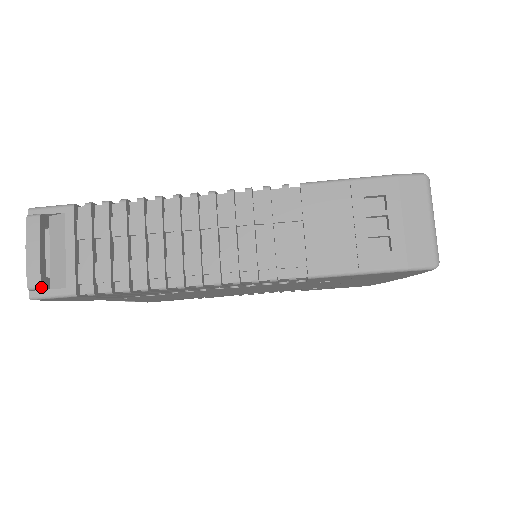
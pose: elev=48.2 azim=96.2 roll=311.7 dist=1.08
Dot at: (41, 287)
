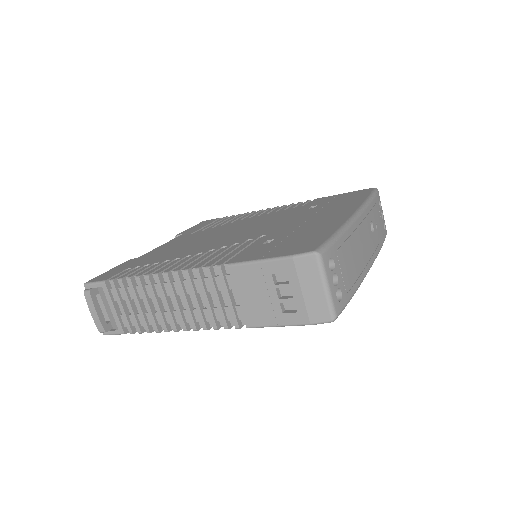
Dot at: occluded
